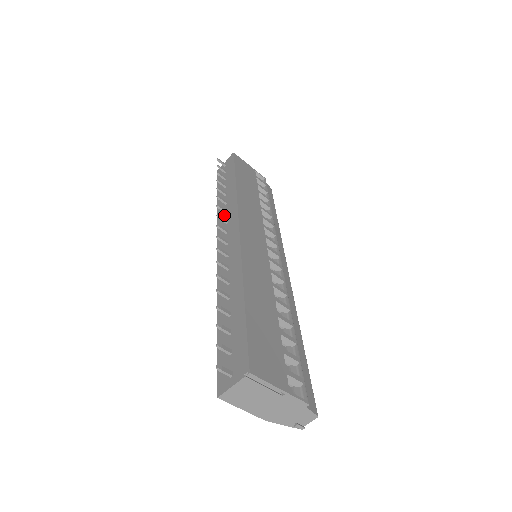
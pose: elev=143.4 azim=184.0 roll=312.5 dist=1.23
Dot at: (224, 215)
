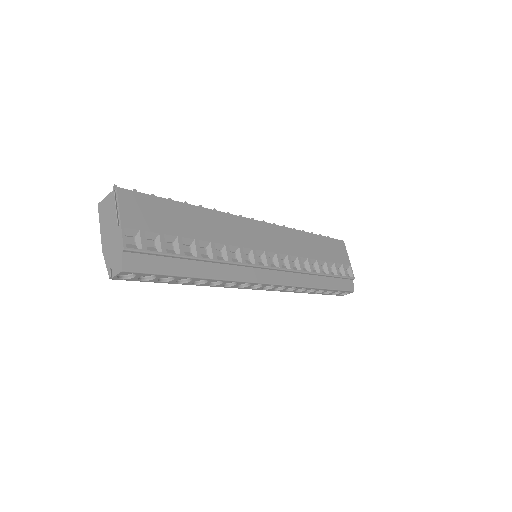
Dot at: occluded
